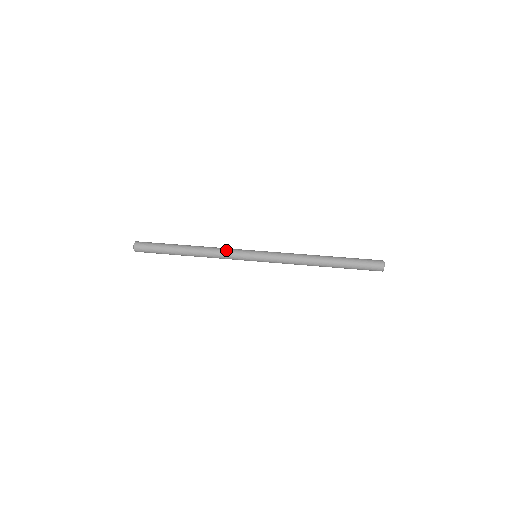
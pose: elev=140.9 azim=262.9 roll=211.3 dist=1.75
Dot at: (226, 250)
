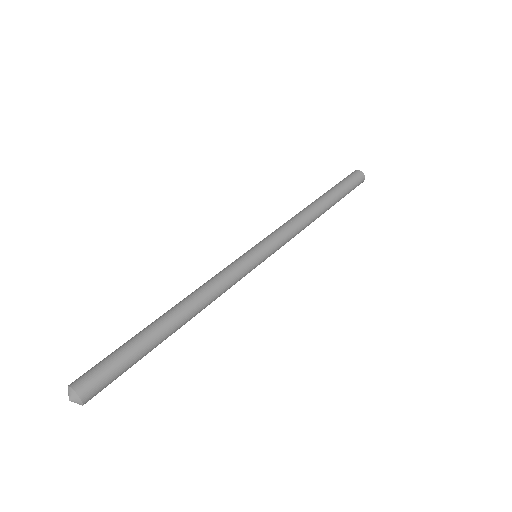
Dot at: (226, 278)
